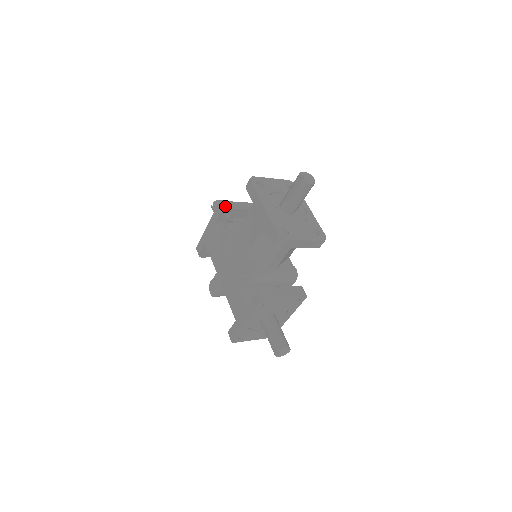
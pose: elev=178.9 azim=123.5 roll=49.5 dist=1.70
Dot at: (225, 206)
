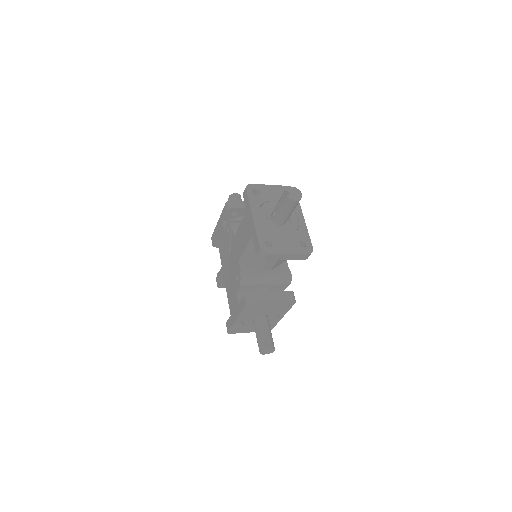
Dot at: (231, 205)
